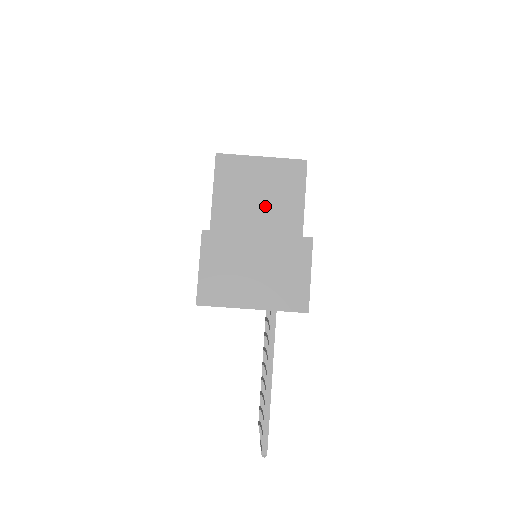
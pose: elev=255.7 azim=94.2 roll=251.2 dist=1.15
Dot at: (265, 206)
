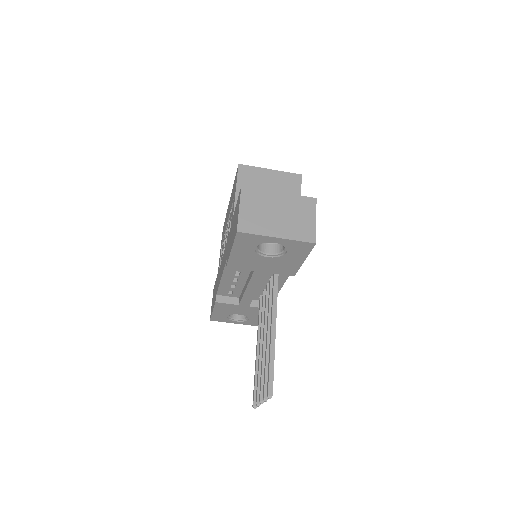
Dot at: occluded
